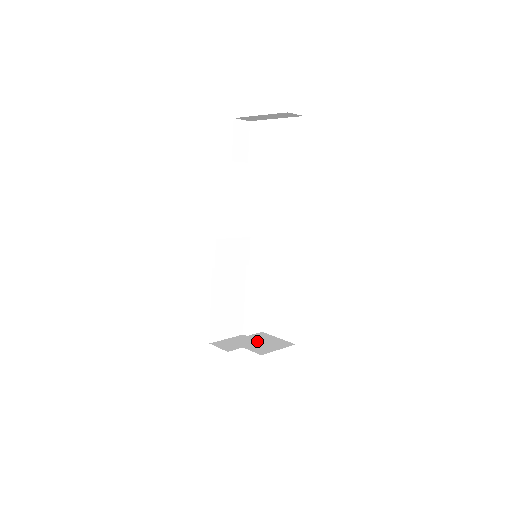
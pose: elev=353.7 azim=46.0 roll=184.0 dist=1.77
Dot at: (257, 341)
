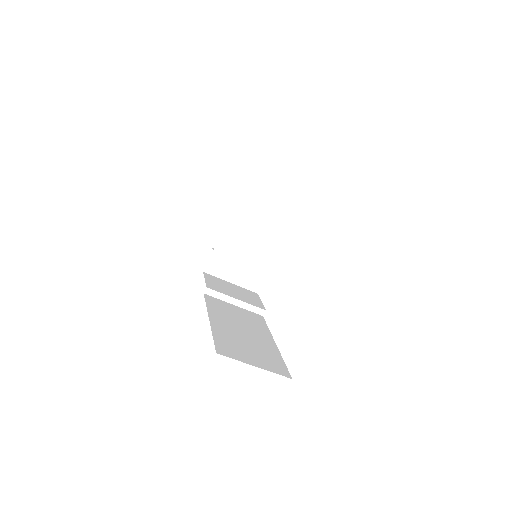
Dot at: occluded
